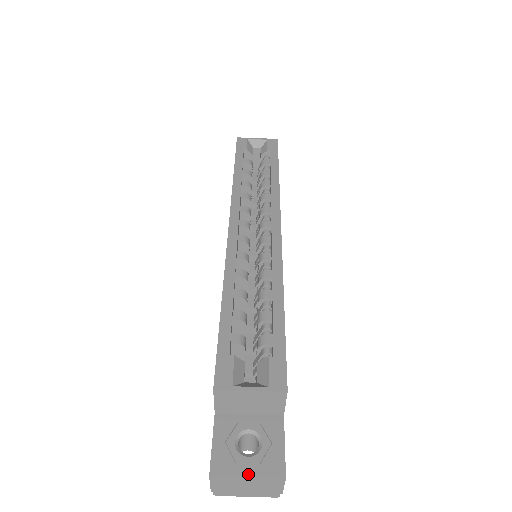
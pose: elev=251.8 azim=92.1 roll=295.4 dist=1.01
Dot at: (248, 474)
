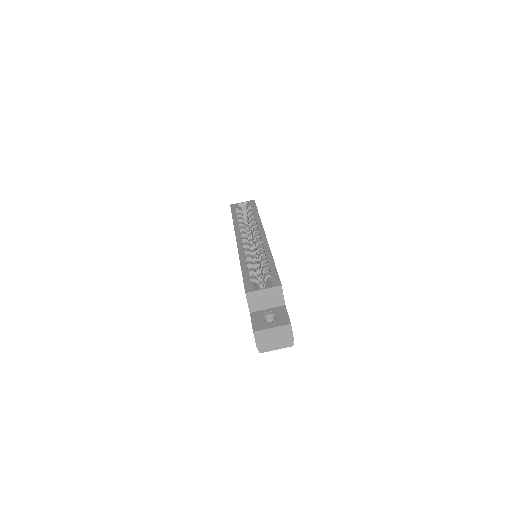
Dot at: (272, 327)
